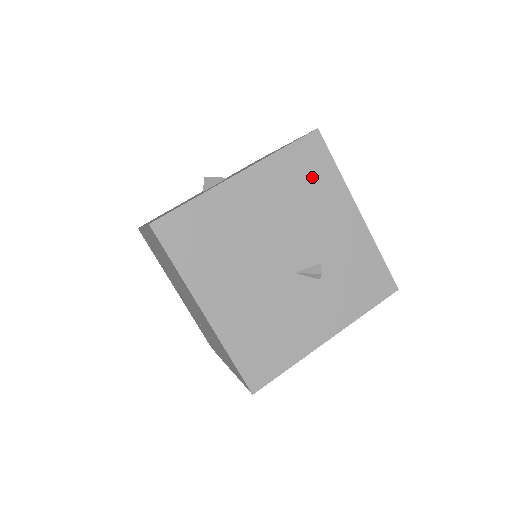
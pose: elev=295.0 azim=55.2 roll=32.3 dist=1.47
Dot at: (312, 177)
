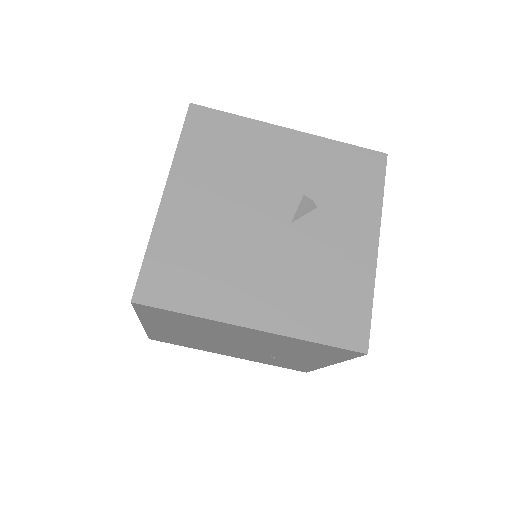
Dot at: (224, 140)
